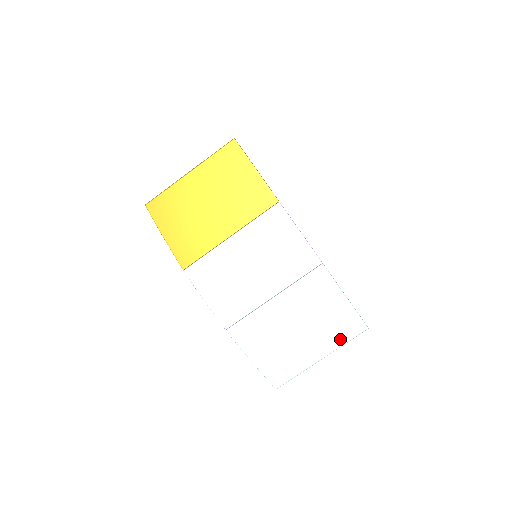
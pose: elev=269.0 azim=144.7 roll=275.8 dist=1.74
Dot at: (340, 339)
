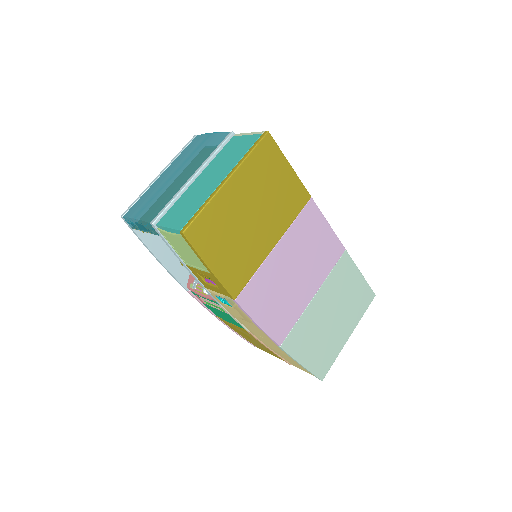
Dot at: (360, 313)
